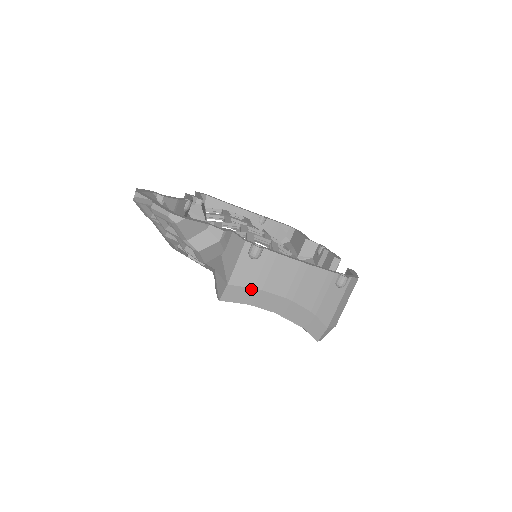
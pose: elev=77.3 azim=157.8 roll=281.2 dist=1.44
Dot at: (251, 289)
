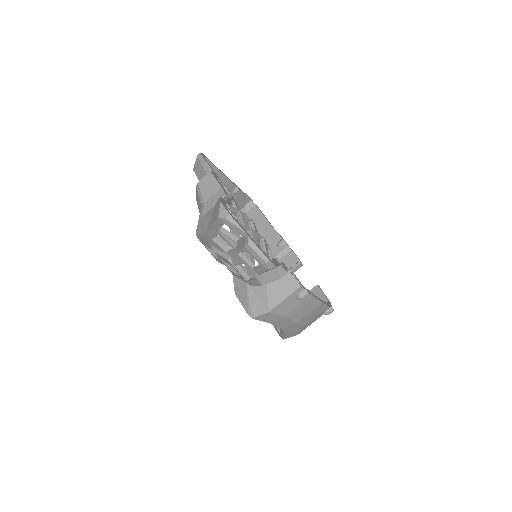
Dot at: (281, 316)
